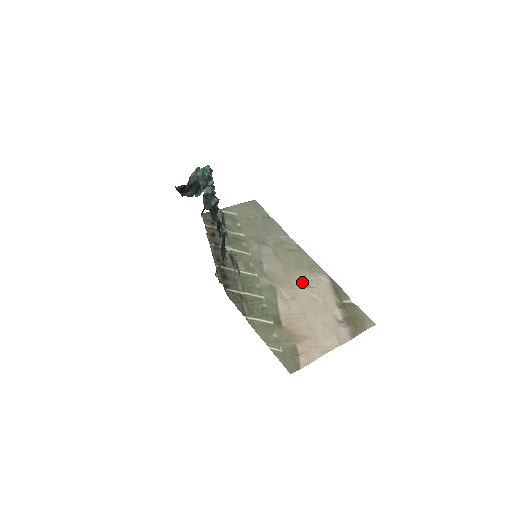
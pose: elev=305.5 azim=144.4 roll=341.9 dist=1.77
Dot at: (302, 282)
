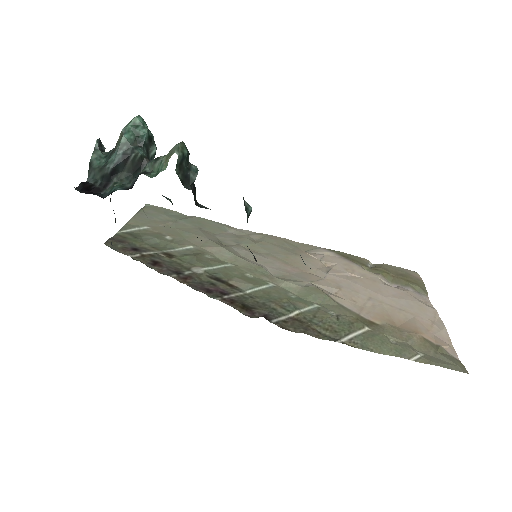
Dot at: (318, 267)
